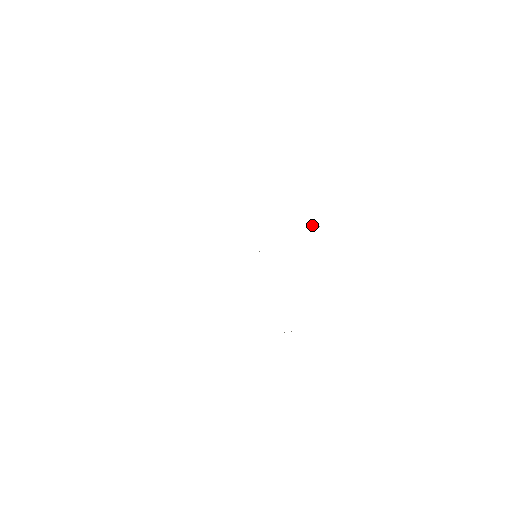
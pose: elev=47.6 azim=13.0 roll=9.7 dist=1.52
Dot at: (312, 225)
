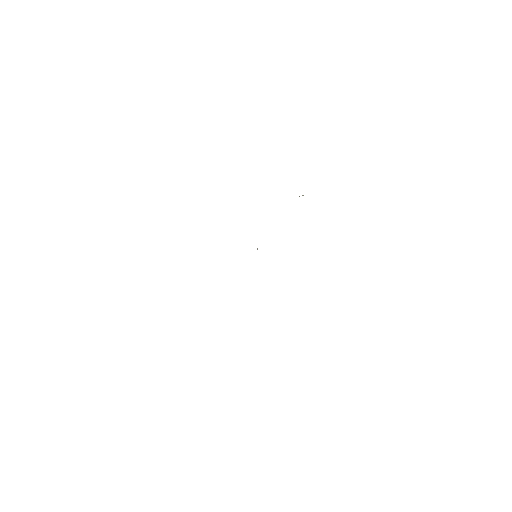
Dot at: occluded
